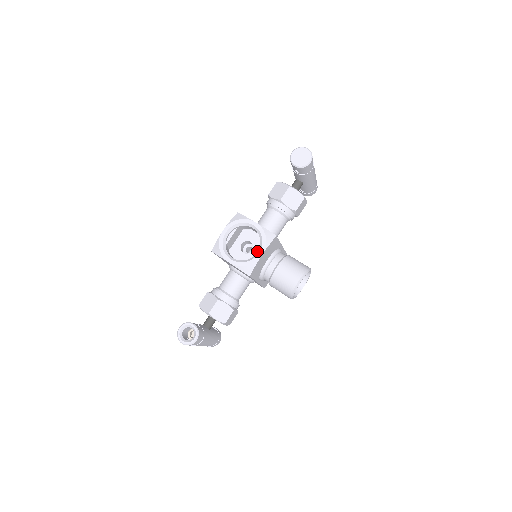
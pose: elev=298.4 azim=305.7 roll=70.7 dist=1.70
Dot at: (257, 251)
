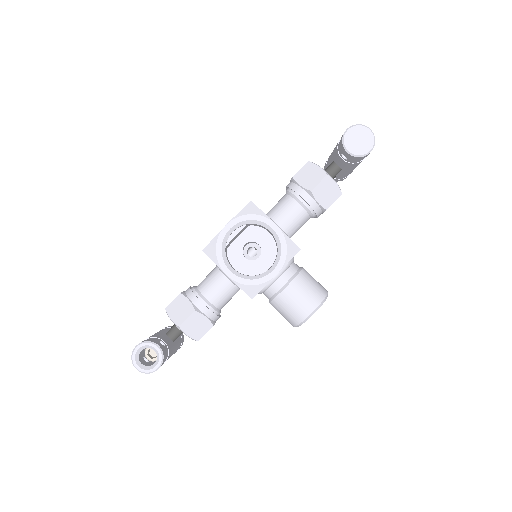
Dot at: (265, 260)
